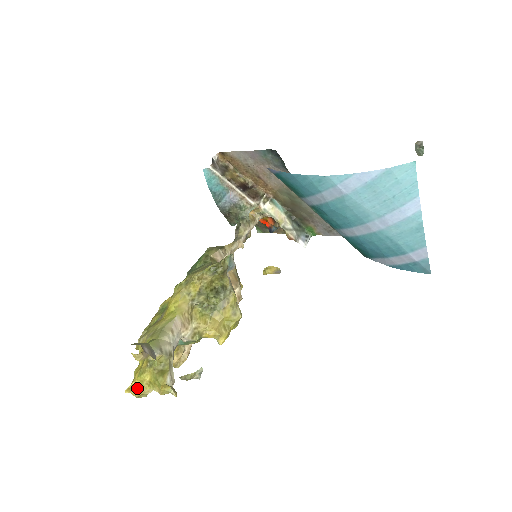
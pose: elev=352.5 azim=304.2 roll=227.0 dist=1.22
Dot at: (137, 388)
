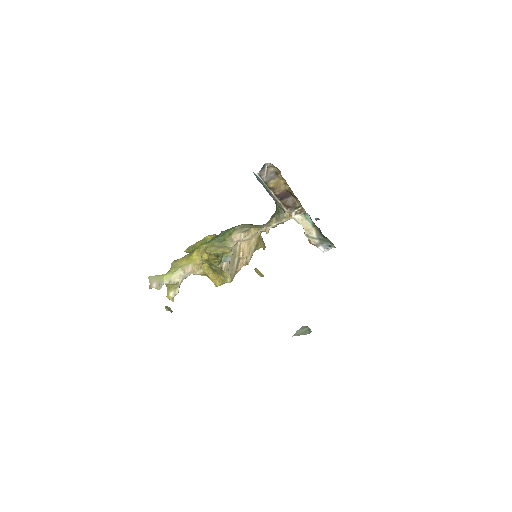
Dot at: occluded
